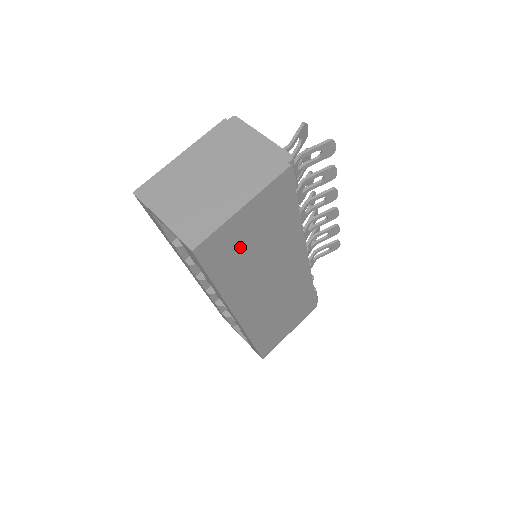
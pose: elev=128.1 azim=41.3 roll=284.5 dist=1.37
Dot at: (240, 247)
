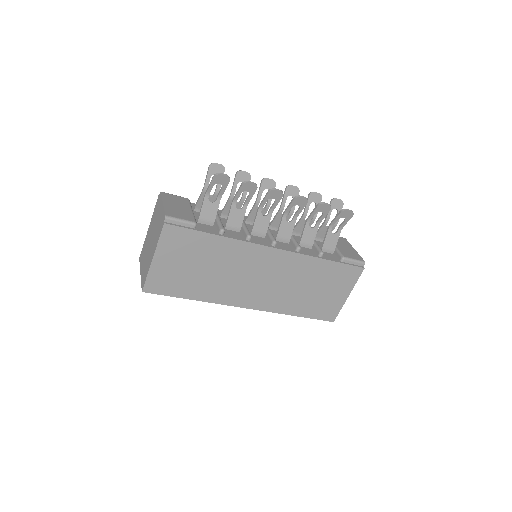
Dot at: (182, 275)
